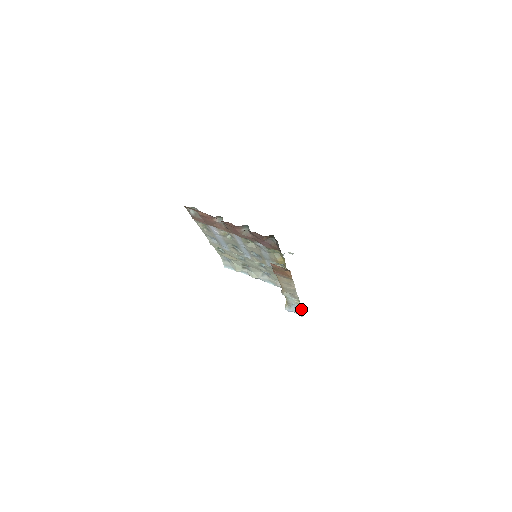
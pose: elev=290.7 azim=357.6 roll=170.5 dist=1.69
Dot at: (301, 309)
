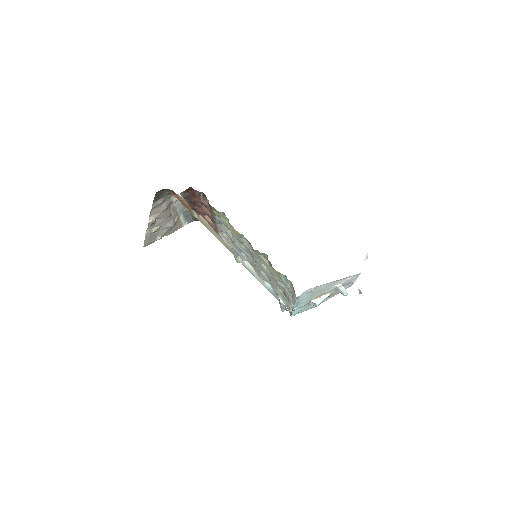
Dot at: occluded
